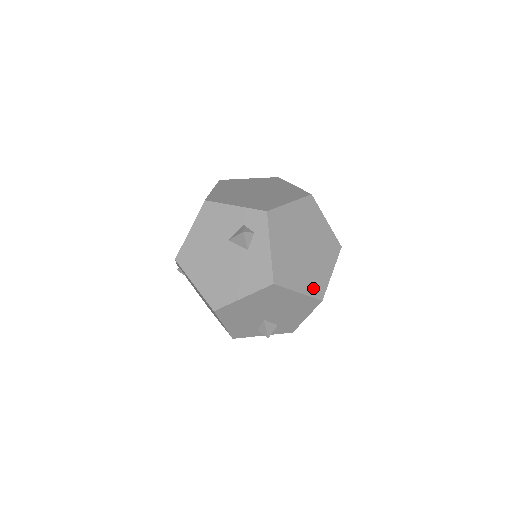
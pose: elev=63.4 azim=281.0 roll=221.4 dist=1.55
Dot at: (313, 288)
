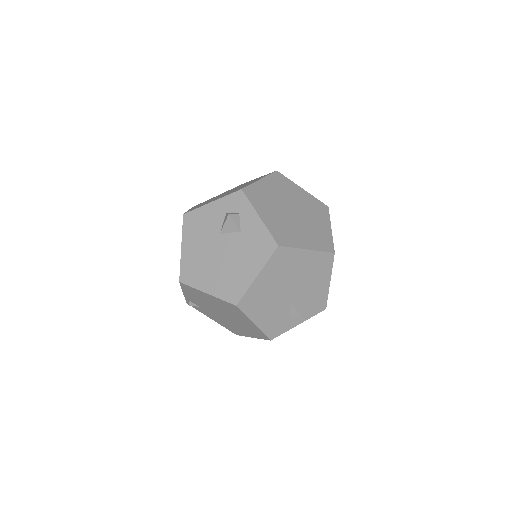
Dot at: (319, 244)
